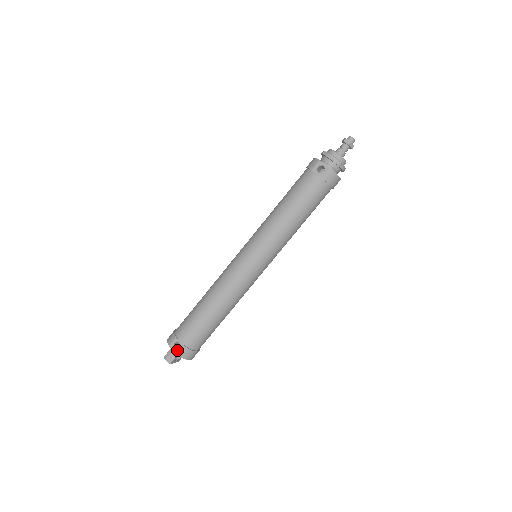
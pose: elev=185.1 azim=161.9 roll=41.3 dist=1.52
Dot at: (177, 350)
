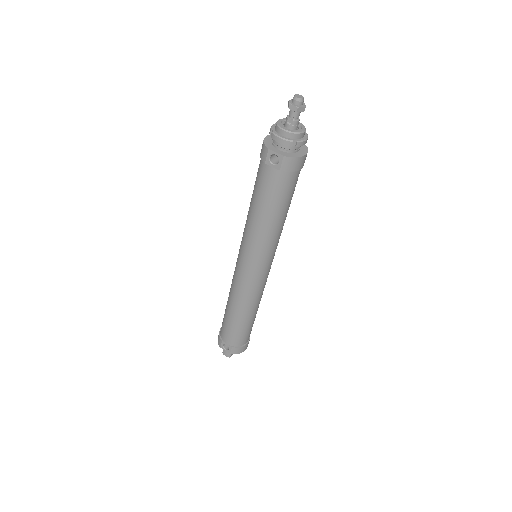
Dot at: (228, 351)
